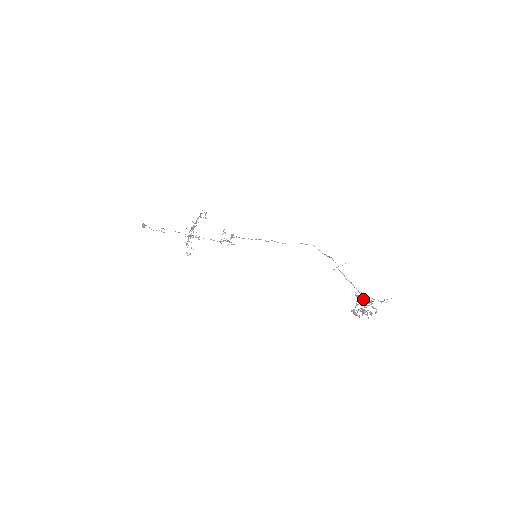
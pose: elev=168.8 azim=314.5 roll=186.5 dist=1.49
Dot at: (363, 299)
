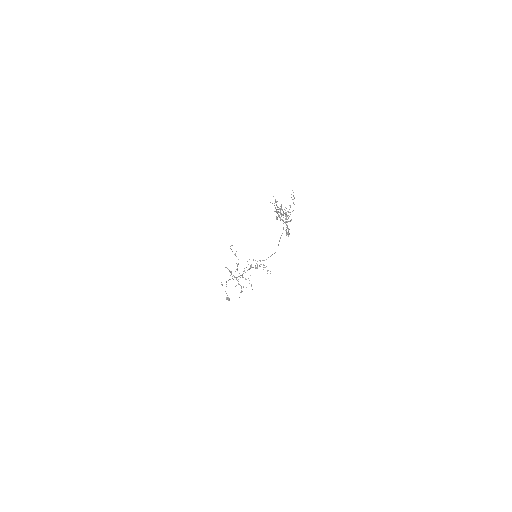
Dot at: (280, 210)
